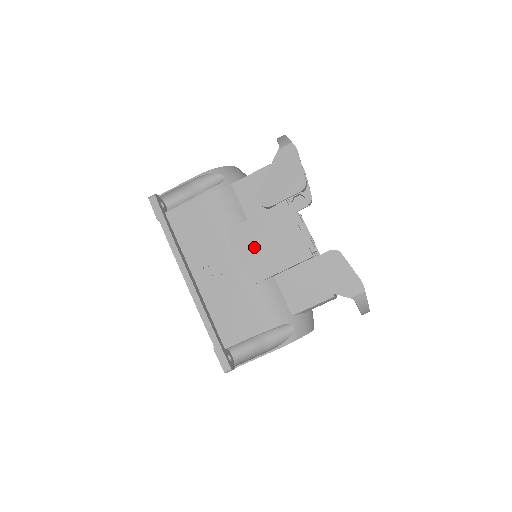
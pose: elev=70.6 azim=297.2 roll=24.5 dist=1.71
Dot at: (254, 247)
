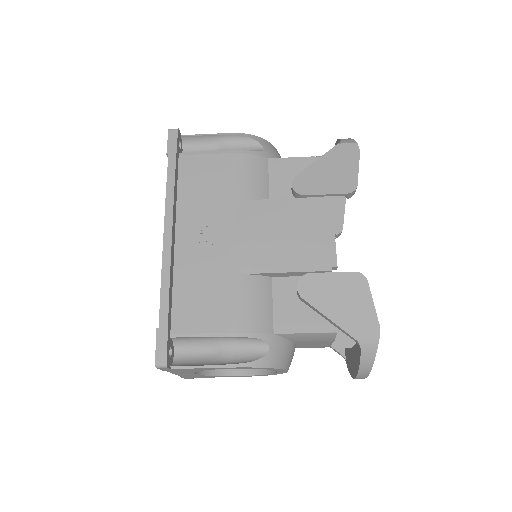
Dot at: (265, 231)
